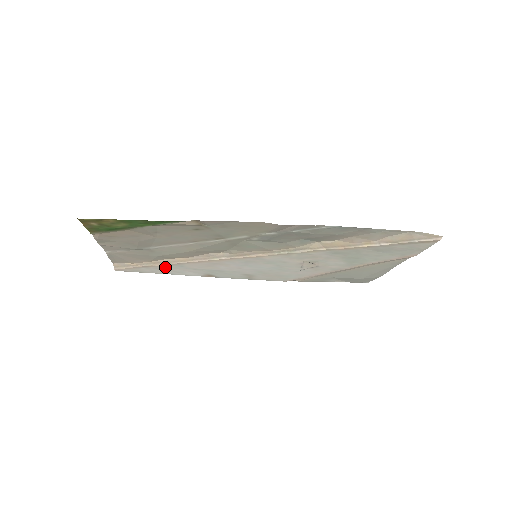
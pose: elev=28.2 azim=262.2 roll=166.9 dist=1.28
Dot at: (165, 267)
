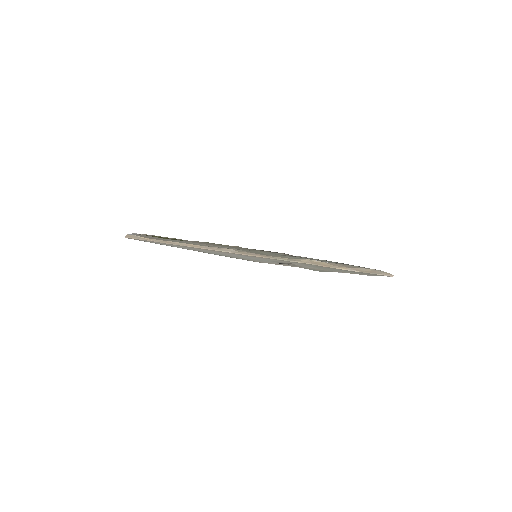
Dot at: (173, 245)
